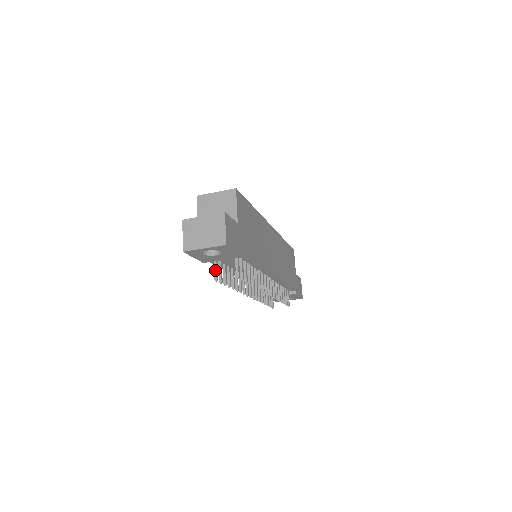
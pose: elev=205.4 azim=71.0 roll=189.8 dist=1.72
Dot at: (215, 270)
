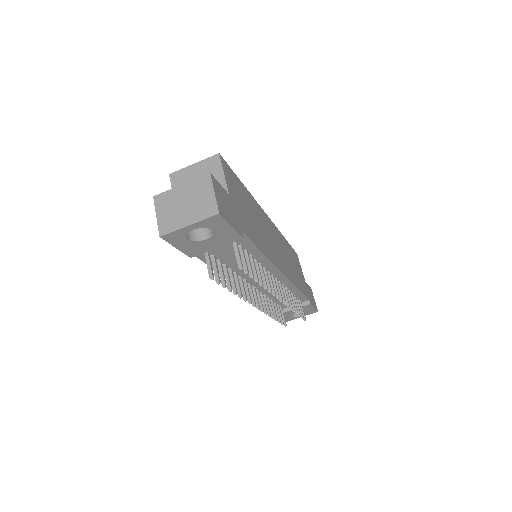
Dot at: (208, 265)
